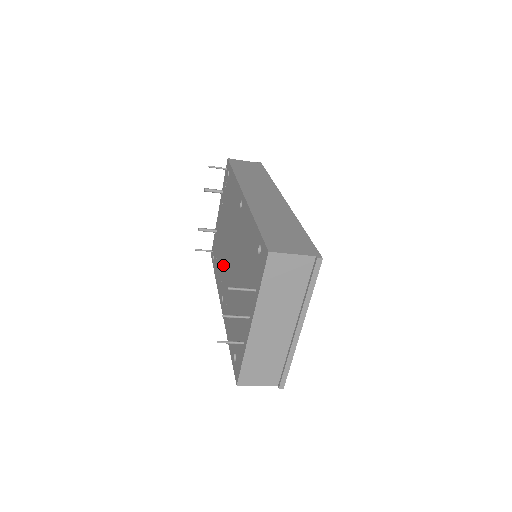
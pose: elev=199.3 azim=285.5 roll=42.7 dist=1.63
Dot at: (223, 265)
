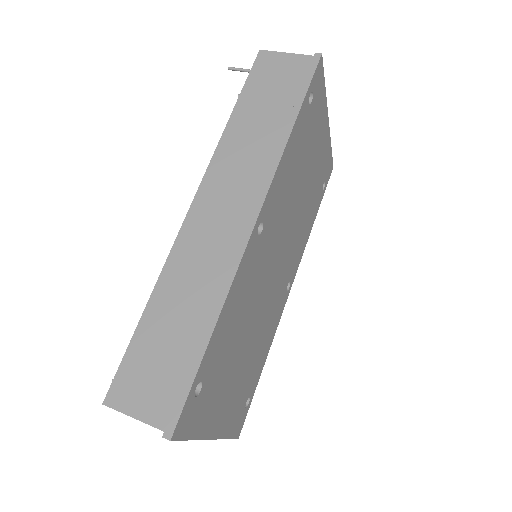
Dot at: occluded
